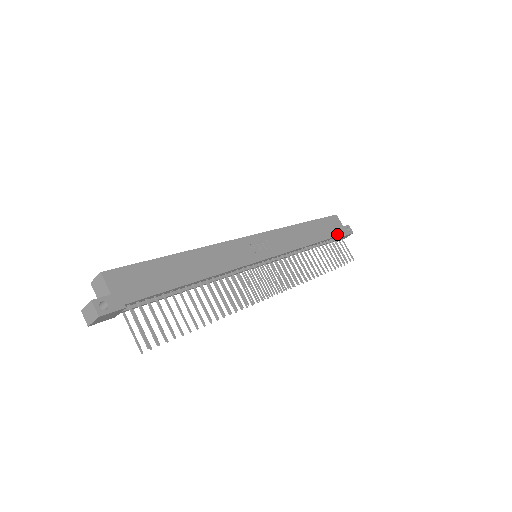
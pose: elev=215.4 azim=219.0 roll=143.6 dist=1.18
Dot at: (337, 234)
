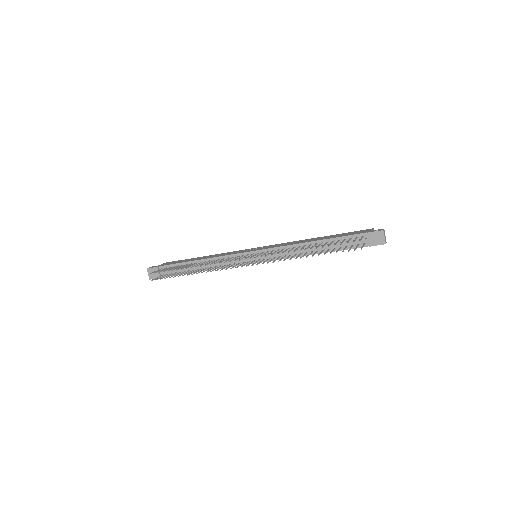
Dot at: (354, 234)
